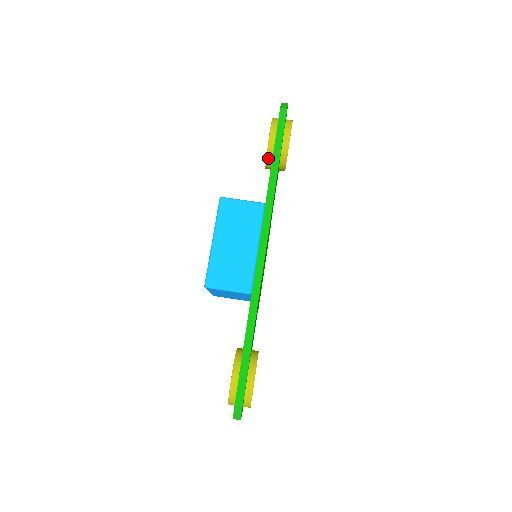
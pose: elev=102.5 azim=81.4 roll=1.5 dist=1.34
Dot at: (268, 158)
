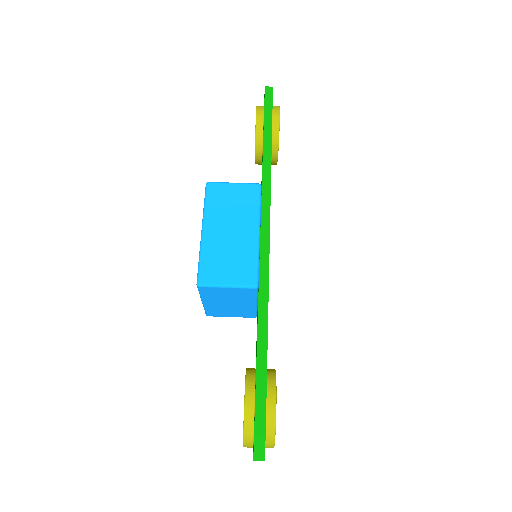
Dot at: (257, 145)
